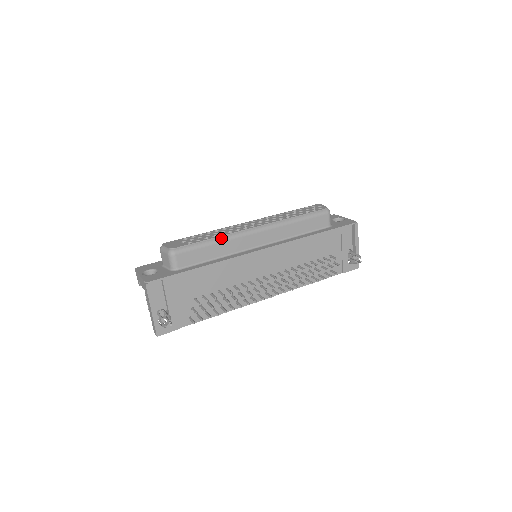
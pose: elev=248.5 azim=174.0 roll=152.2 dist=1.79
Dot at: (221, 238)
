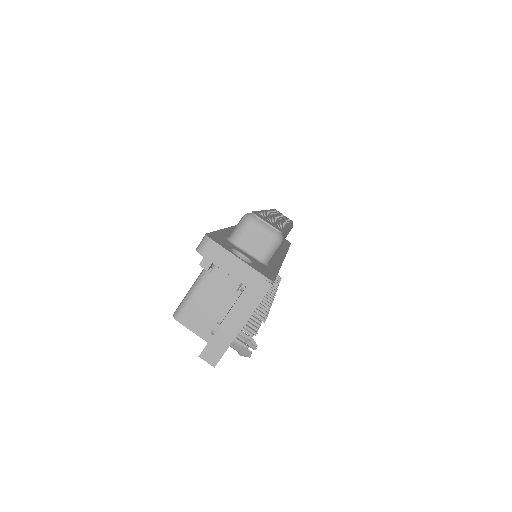
Dot at: occluded
